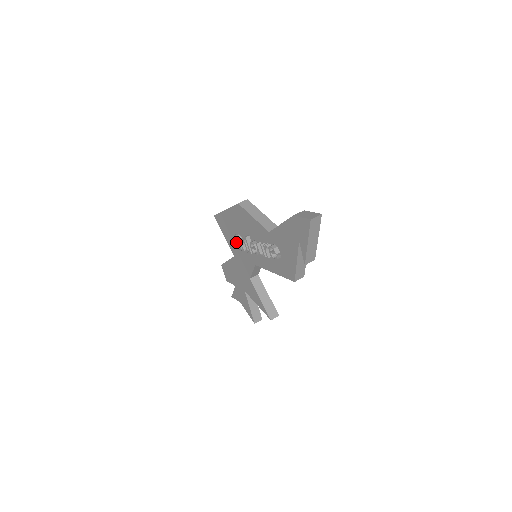
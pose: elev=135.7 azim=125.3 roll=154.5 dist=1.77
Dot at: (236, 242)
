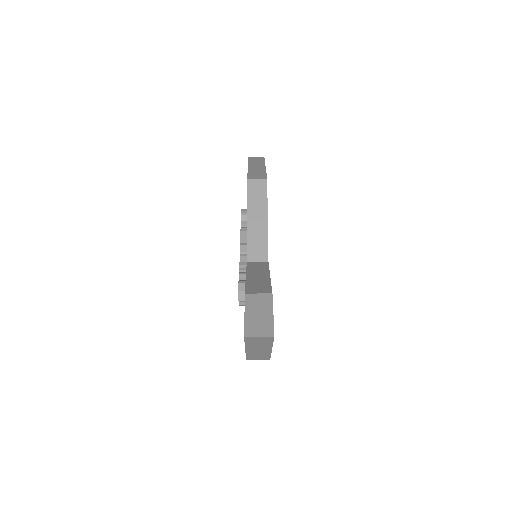
Dot at: occluded
